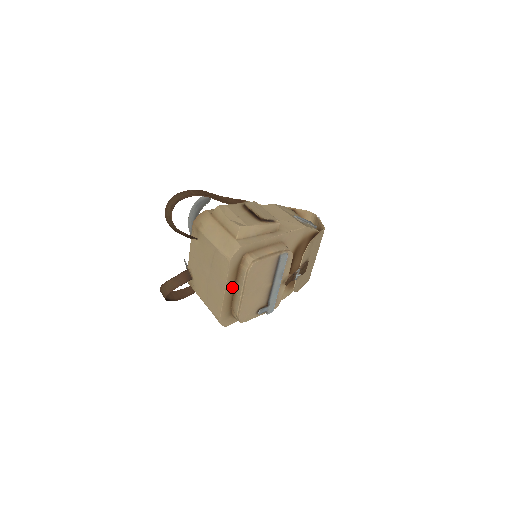
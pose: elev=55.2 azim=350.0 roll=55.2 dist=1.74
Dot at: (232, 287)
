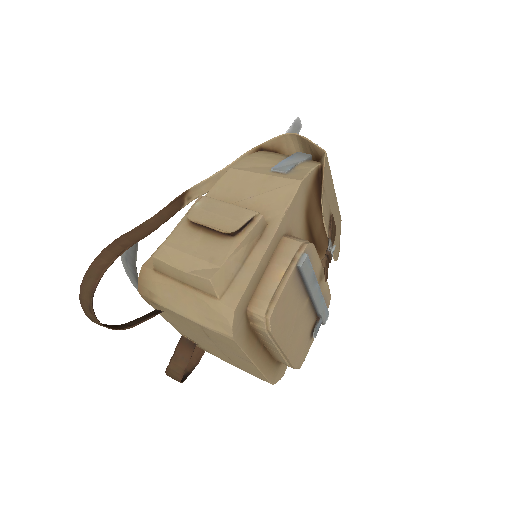
Dot at: (259, 349)
